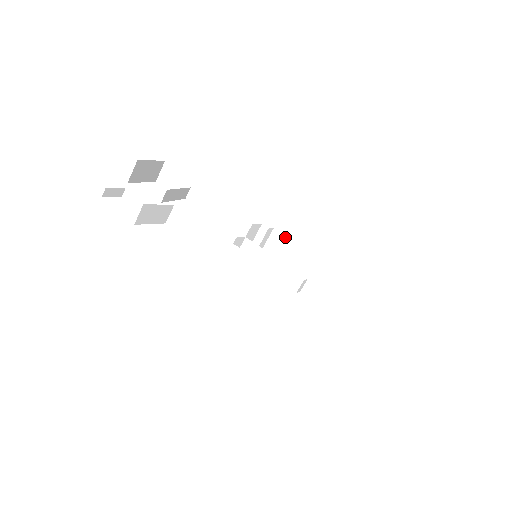
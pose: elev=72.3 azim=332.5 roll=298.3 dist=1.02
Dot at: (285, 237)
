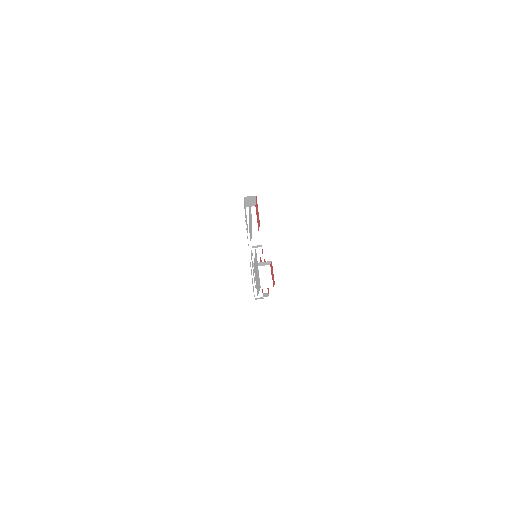
Dot at: occluded
